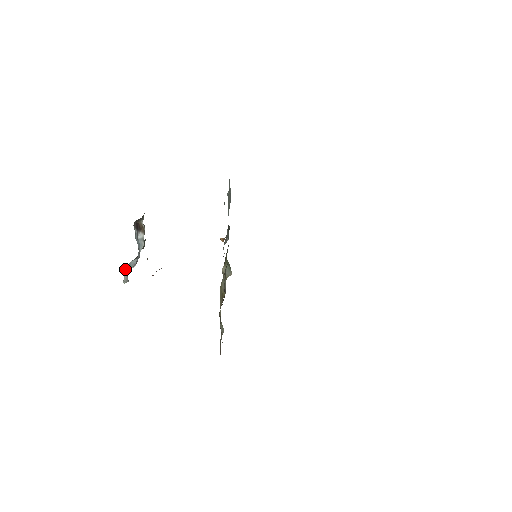
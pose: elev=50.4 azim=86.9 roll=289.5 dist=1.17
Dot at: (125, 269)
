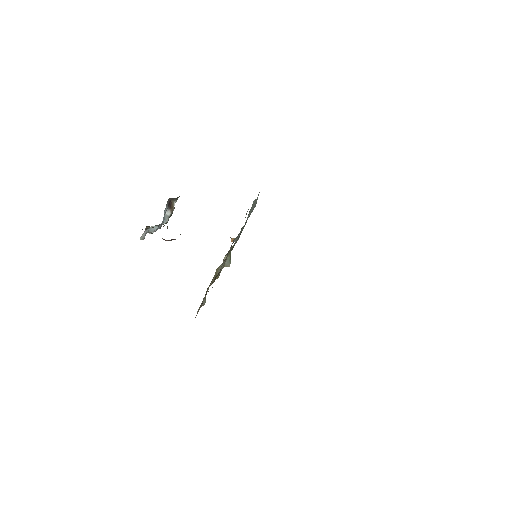
Dot at: (146, 228)
